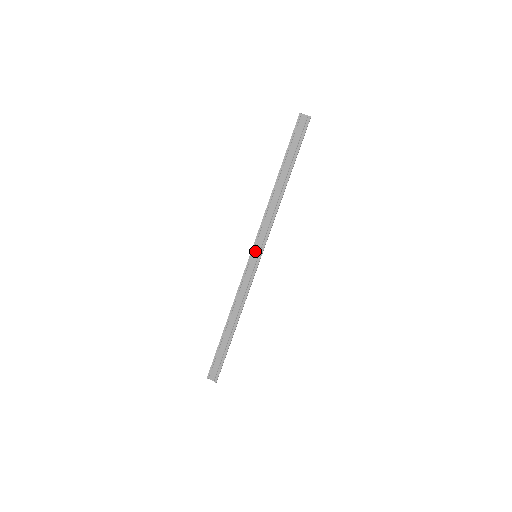
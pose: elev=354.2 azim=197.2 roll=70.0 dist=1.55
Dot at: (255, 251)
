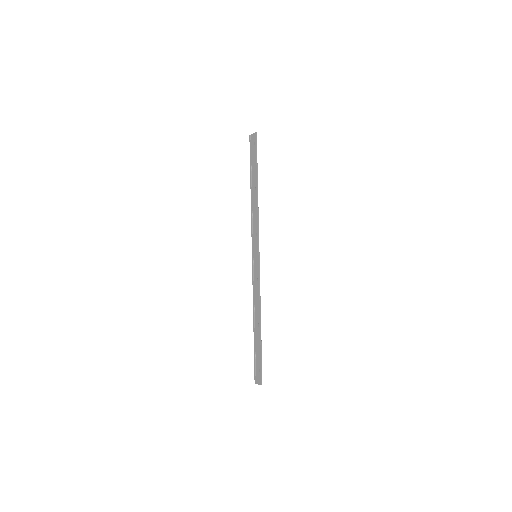
Dot at: (254, 252)
